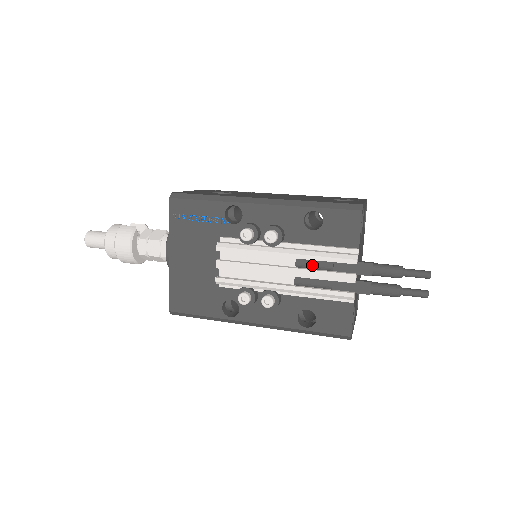
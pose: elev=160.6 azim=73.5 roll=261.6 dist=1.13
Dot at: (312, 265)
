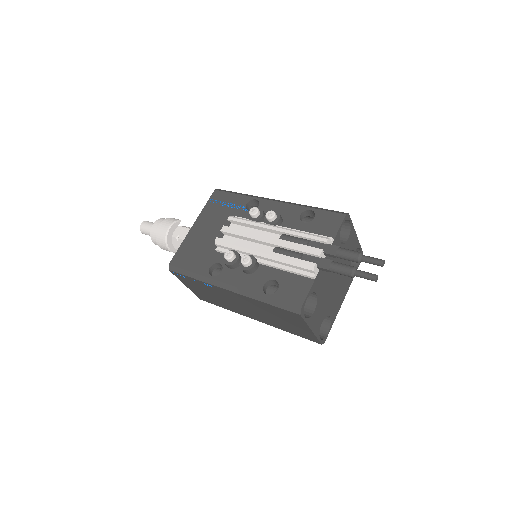
Dot at: (292, 239)
